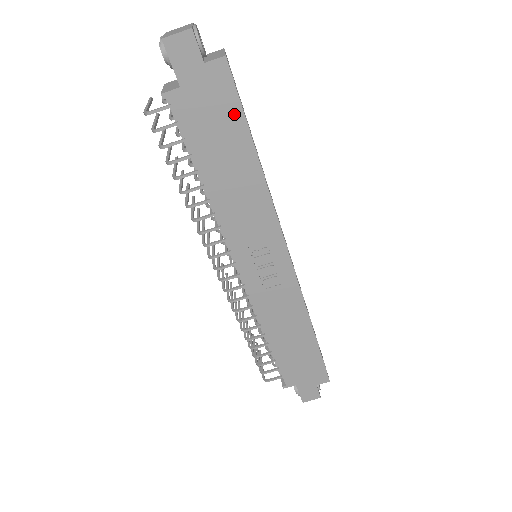
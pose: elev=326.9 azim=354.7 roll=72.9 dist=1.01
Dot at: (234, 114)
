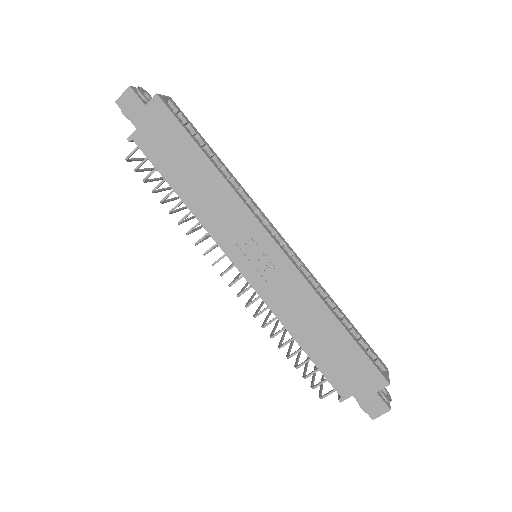
Dot at: (178, 132)
